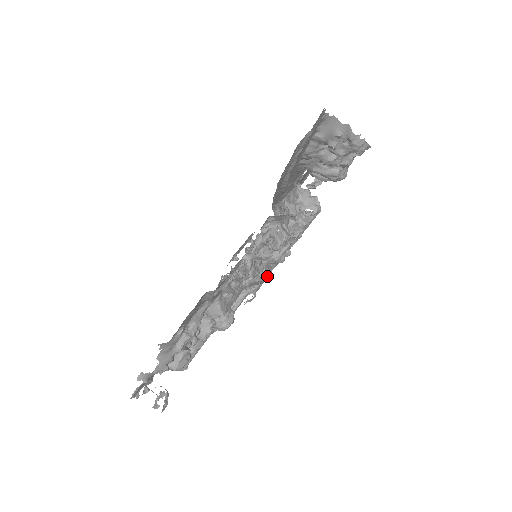
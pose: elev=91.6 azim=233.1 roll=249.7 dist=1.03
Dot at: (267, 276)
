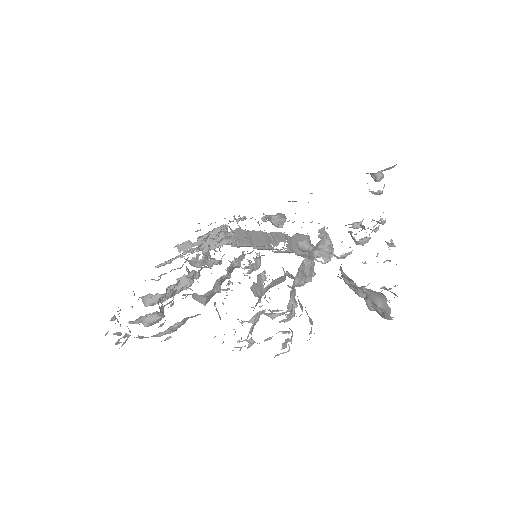
Dot at: (255, 270)
